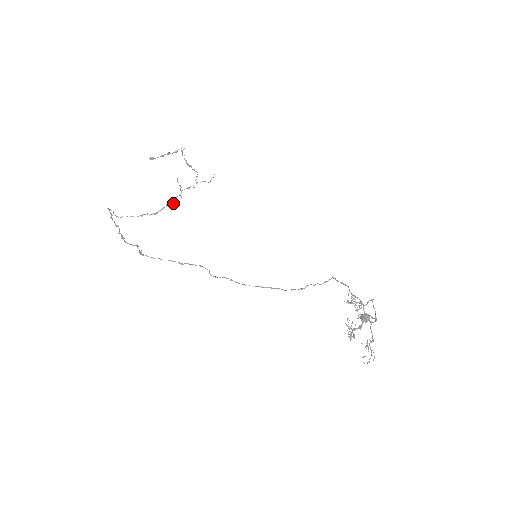
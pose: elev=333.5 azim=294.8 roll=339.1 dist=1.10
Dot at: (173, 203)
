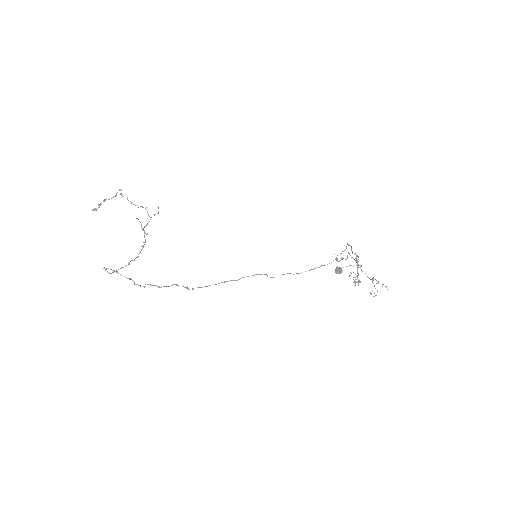
Dot at: (145, 242)
